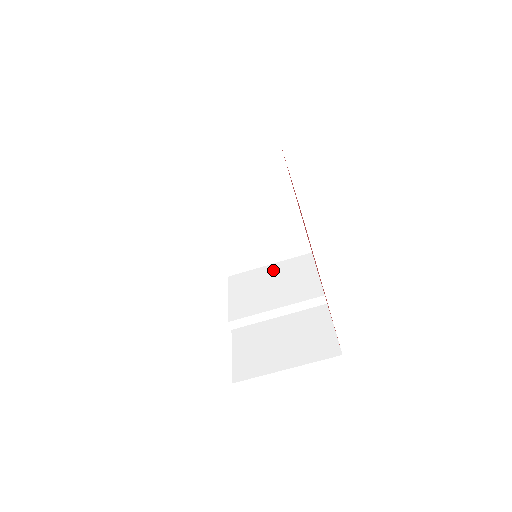
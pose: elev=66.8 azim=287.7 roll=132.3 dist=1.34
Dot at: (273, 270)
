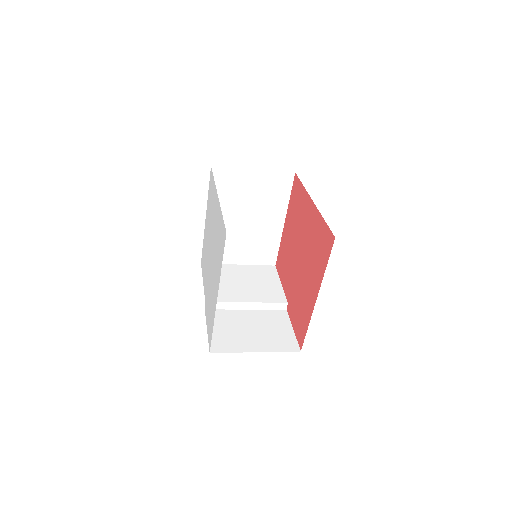
Dot at: (243, 270)
